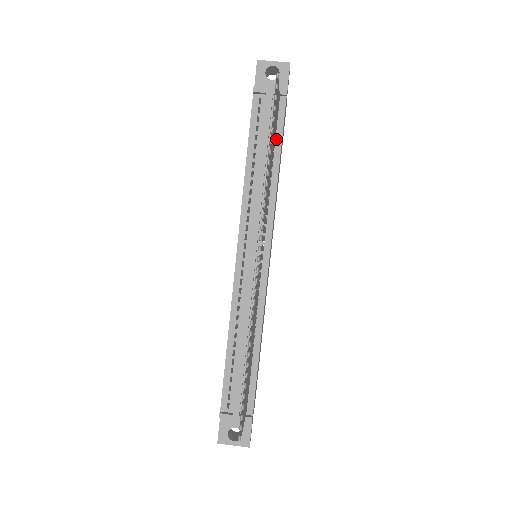
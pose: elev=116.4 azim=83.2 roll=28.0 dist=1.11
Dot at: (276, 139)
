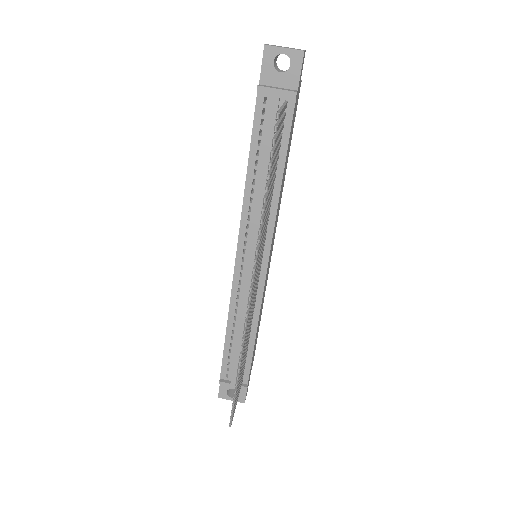
Dot at: (281, 146)
